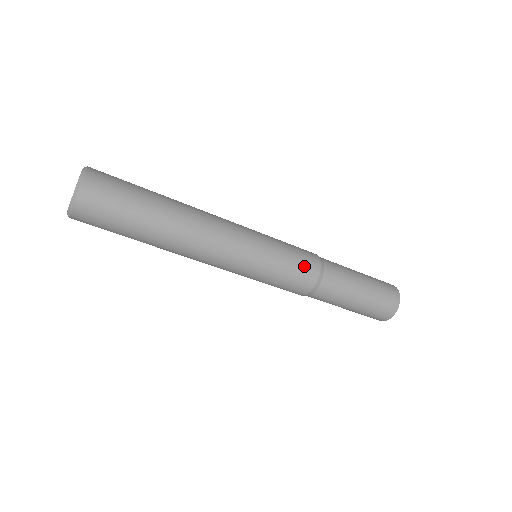
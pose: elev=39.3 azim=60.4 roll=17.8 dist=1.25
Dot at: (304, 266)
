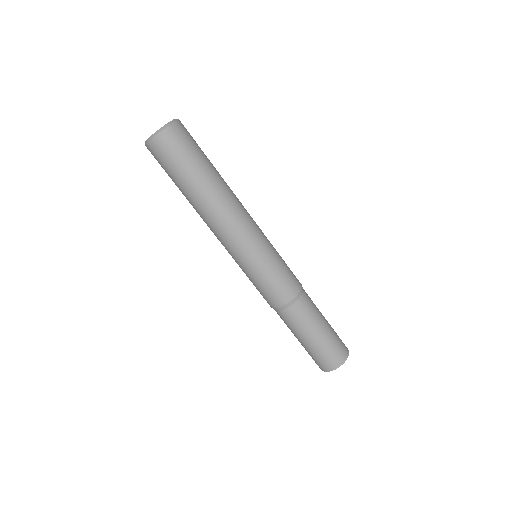
Dot at: (292, 275)
